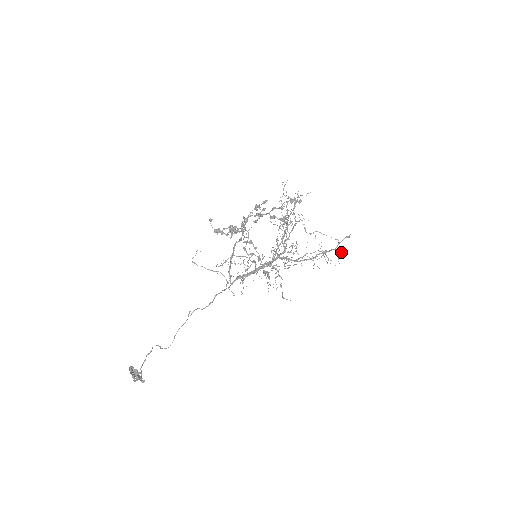
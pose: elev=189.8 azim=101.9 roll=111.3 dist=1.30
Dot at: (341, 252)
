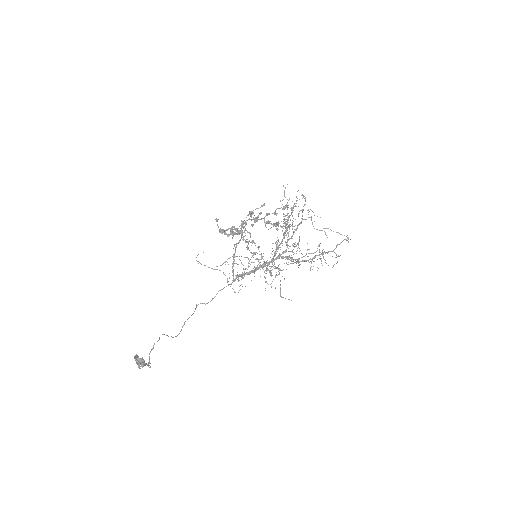
Dot at: occluded
